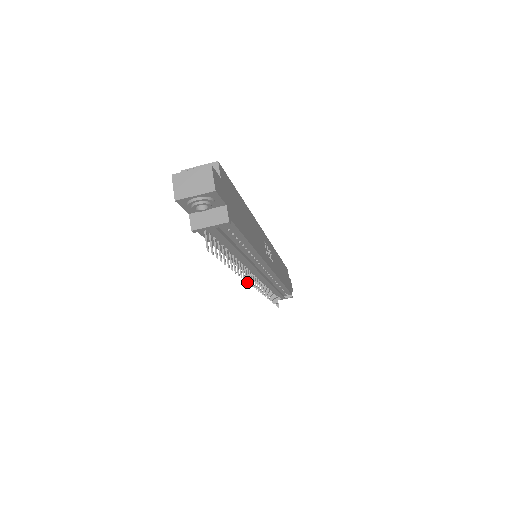
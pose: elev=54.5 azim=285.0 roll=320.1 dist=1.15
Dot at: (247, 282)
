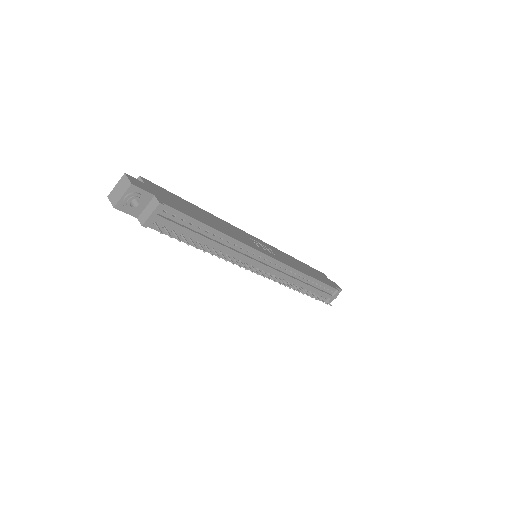
Dot at: occluded
